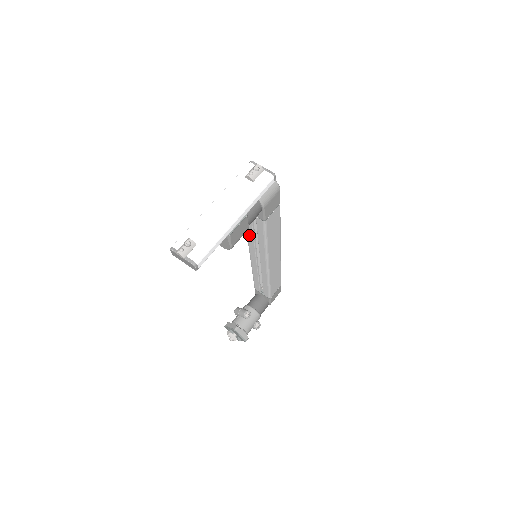
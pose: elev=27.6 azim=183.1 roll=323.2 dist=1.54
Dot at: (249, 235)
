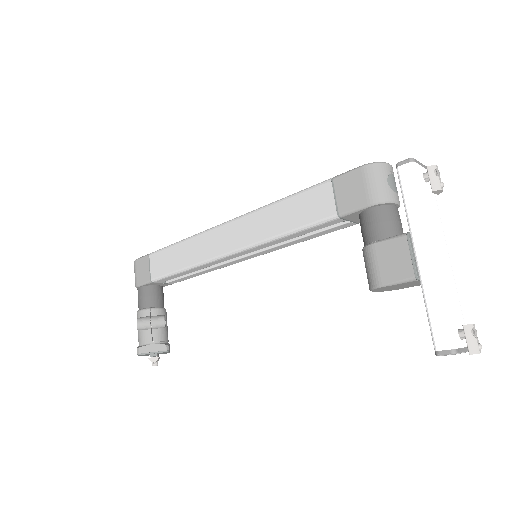
Dot at: (283, 239)
